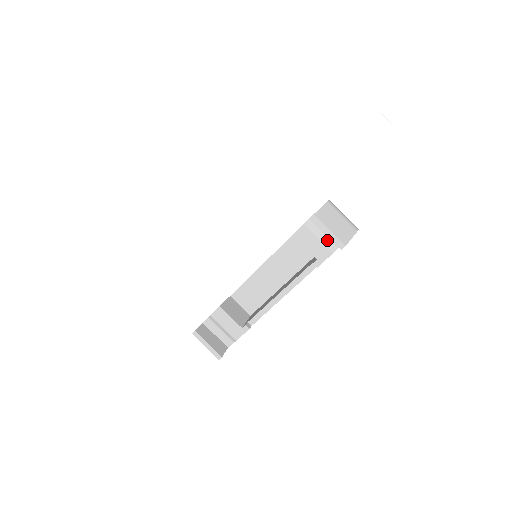
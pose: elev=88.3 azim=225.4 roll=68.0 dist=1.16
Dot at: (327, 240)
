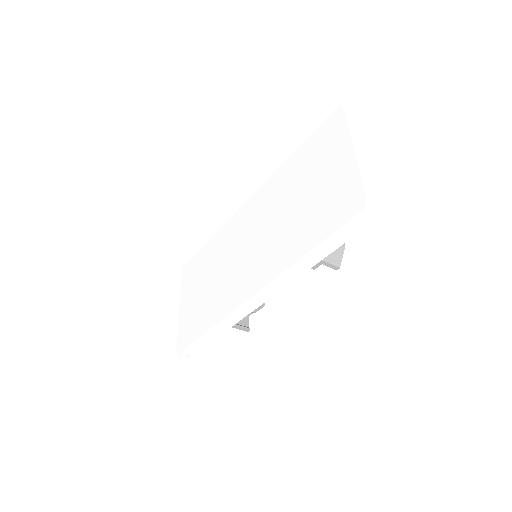
Dot at: occluded
